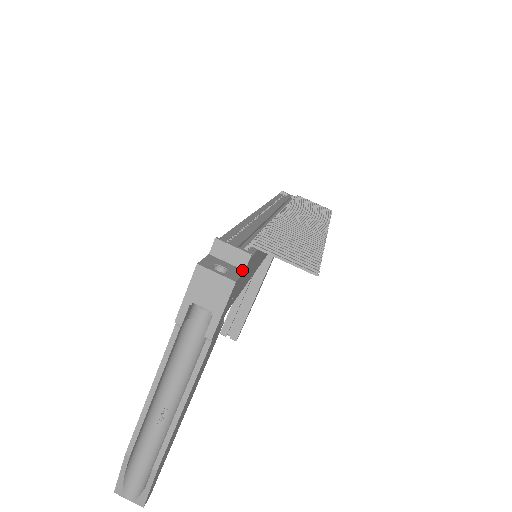
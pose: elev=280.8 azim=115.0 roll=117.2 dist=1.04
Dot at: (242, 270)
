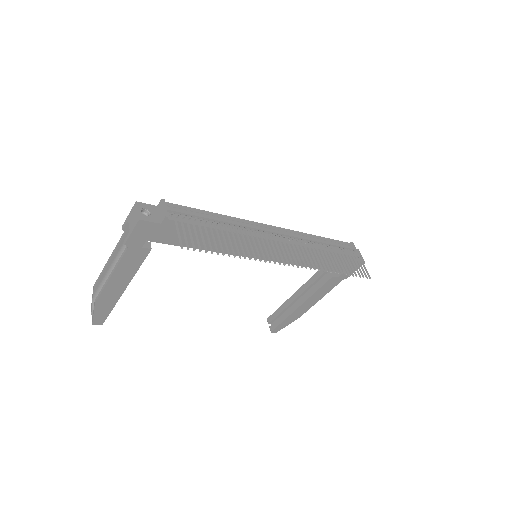
Dot at: (159, 222)
